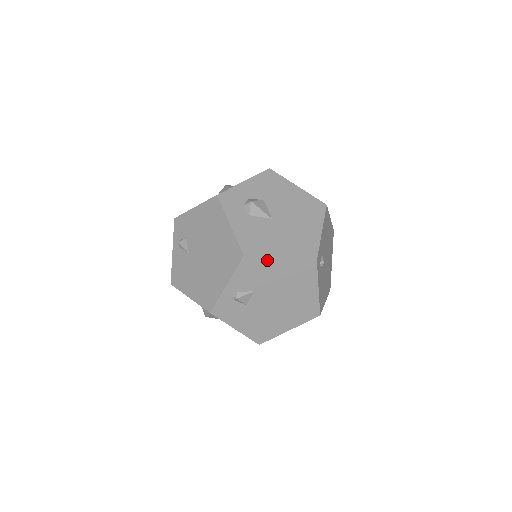
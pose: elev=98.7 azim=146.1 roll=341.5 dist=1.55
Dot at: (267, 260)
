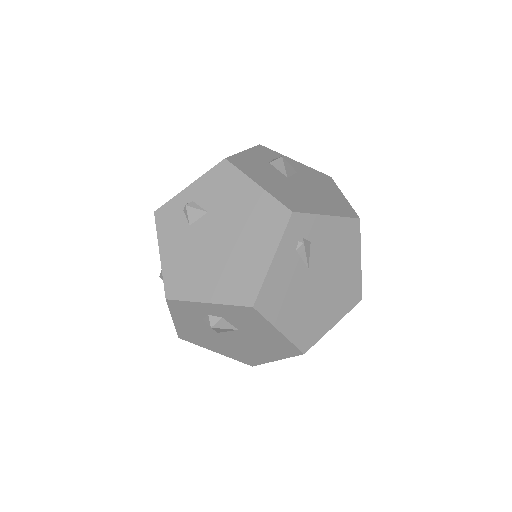
Dot at: (243, 178)
